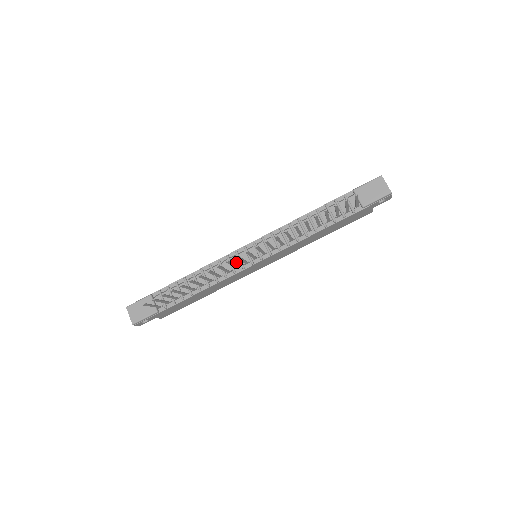
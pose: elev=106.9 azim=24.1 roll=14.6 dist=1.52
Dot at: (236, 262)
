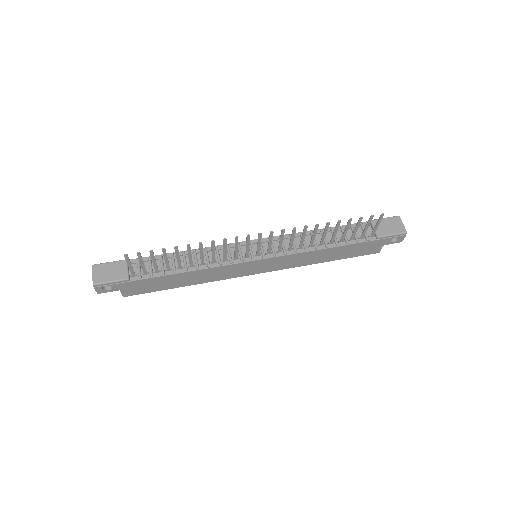
Dot at: occluded
